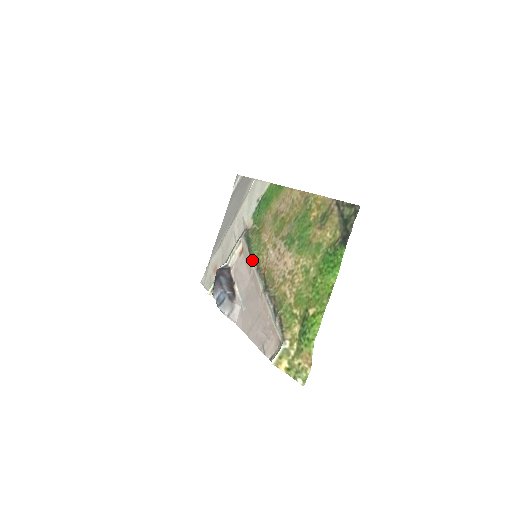
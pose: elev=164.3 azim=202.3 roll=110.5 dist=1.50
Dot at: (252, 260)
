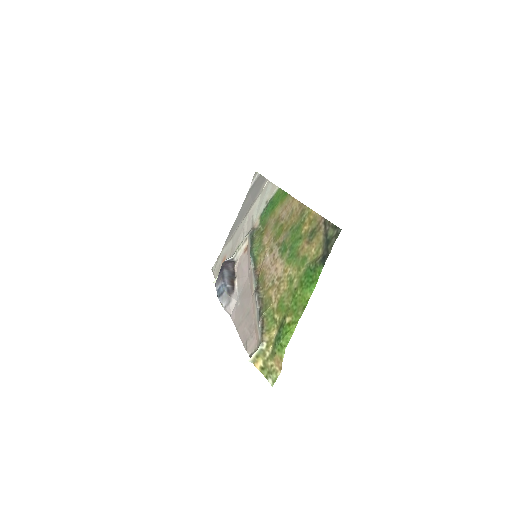
Dot at: (251, 260)
